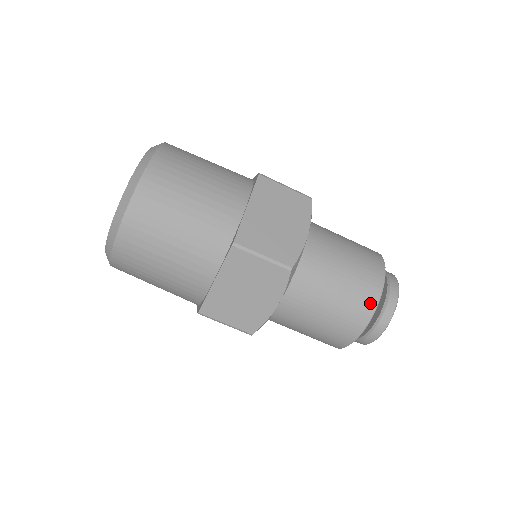
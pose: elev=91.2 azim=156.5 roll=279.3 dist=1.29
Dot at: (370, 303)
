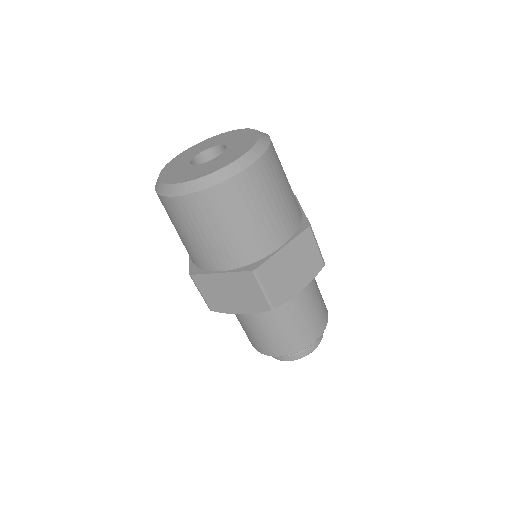
Dot at: (326, 319)
